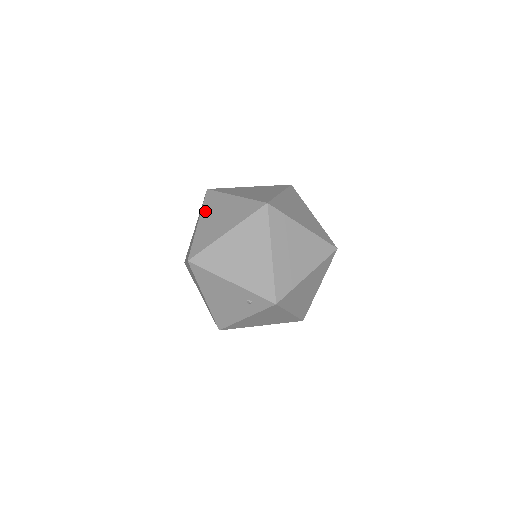
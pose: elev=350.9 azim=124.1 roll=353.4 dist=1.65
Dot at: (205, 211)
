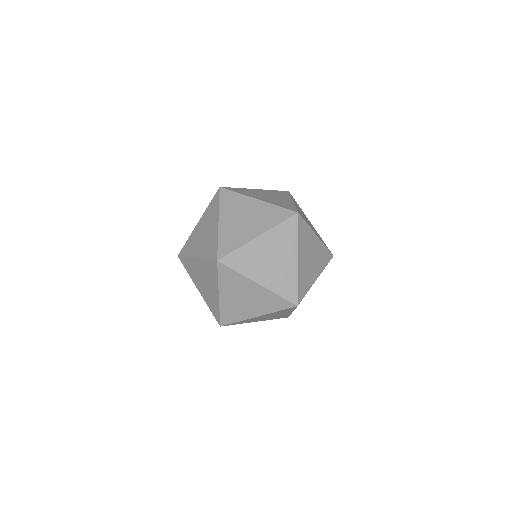
Dot at: (205, 215)
